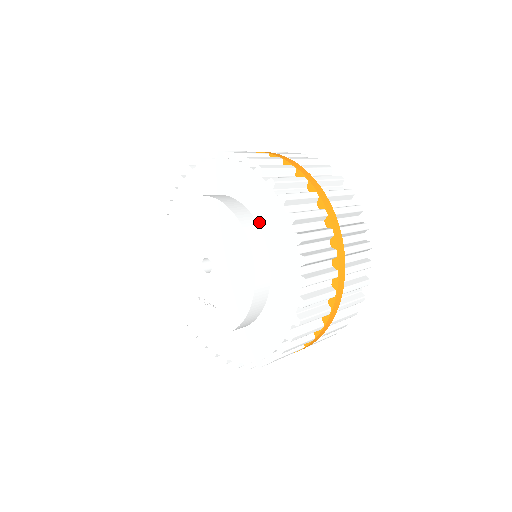
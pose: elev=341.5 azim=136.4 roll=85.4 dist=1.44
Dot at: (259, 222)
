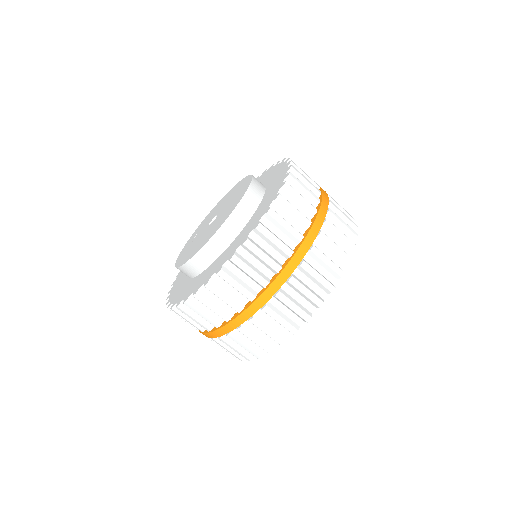
Dot at: (245, 227)
